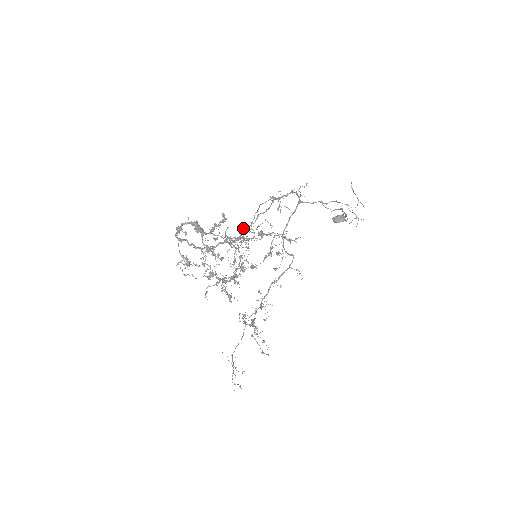
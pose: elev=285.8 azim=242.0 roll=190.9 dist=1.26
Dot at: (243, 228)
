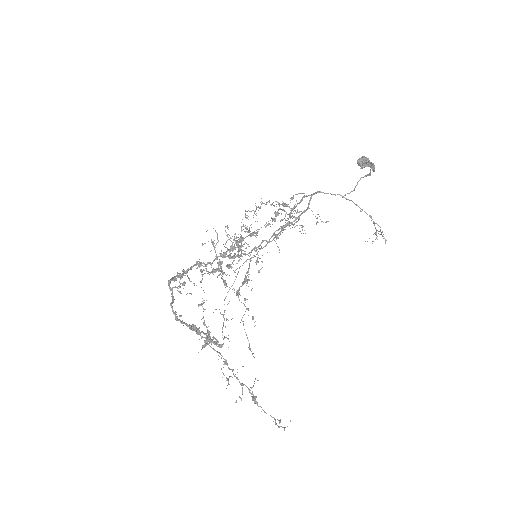
Dot at: (246, 211)
